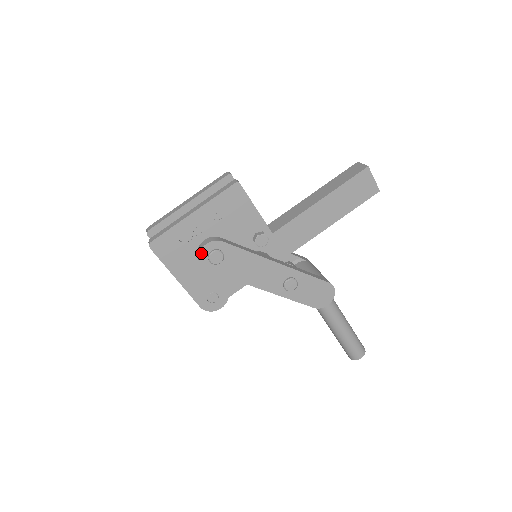
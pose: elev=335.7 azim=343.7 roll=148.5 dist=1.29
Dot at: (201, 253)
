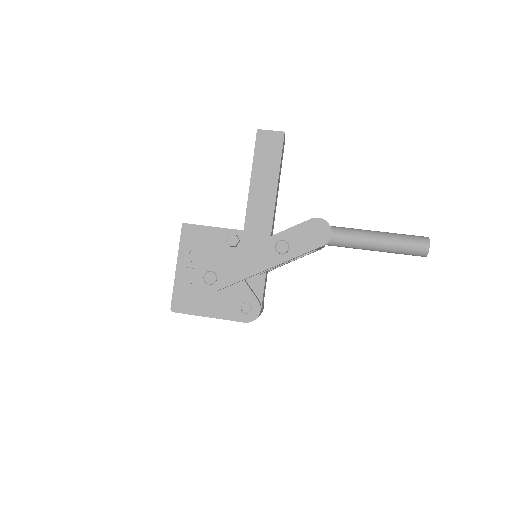
Dot at: (199, 285)
